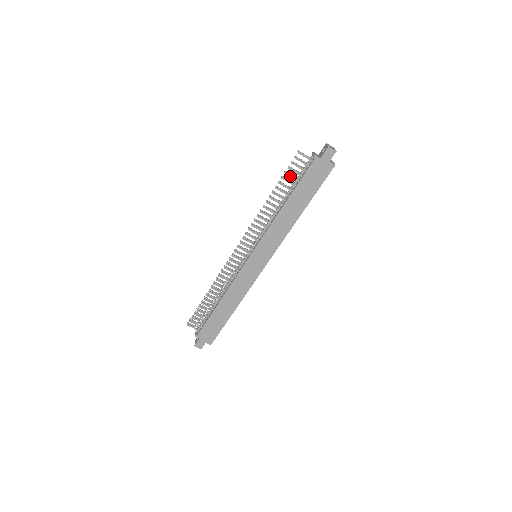
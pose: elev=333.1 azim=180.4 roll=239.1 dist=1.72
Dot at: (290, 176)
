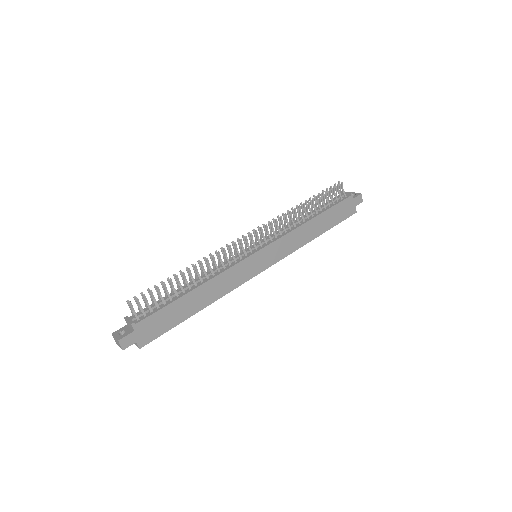
Dot at: (326, 197)
